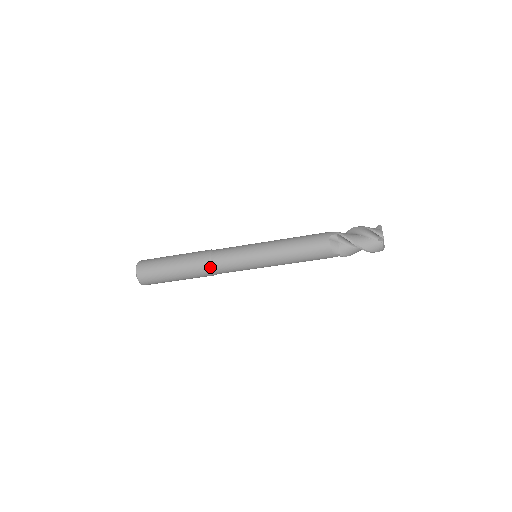
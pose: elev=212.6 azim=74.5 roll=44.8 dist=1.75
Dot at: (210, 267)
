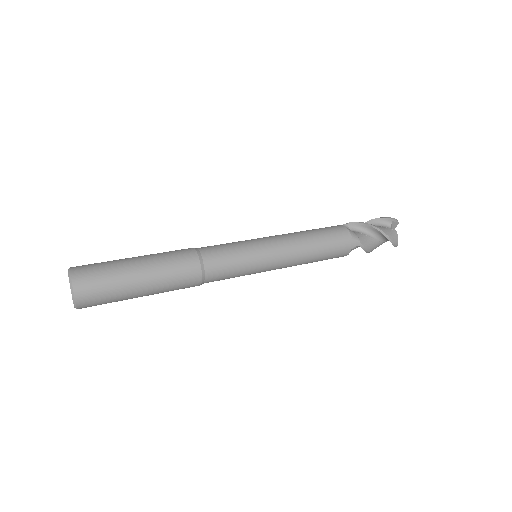
Dot at: (199, 285)
